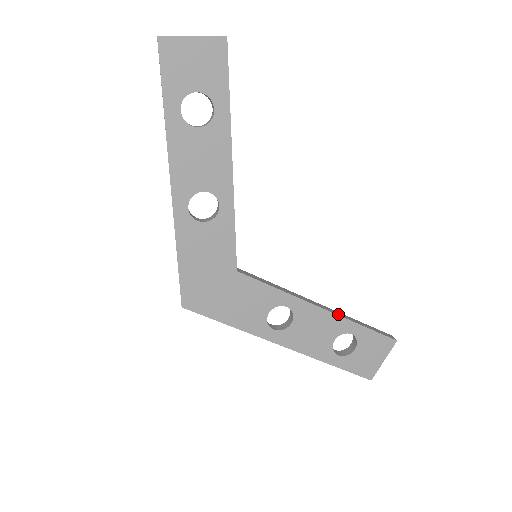
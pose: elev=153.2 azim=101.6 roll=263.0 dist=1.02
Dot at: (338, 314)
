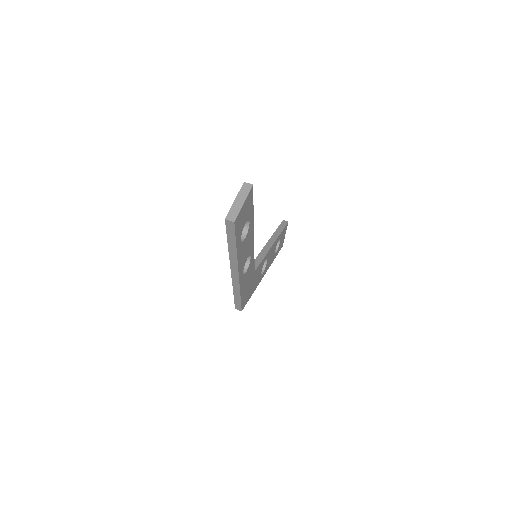
Dot at: (275, 238)
